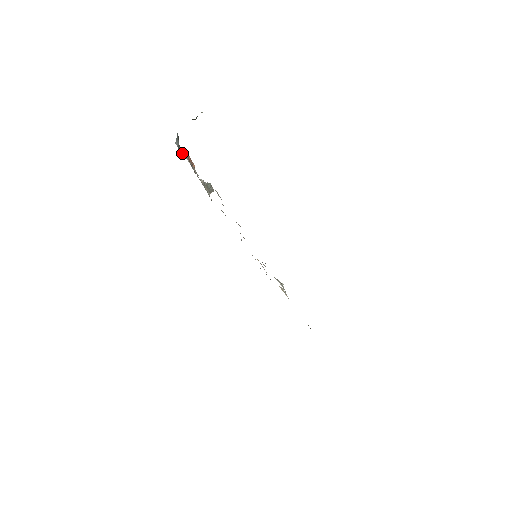
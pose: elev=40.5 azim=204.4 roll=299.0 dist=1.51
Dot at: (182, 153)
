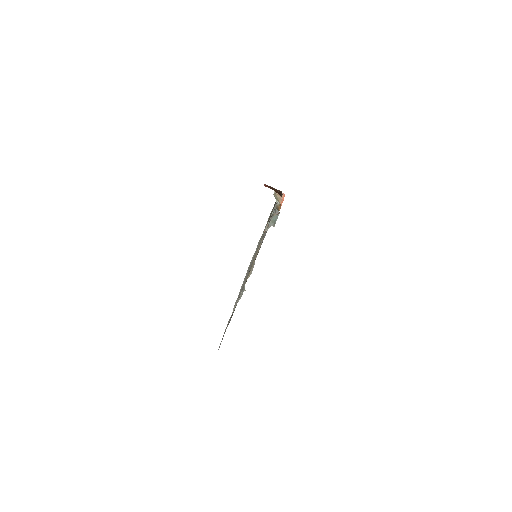
Dot at: (274, 212)
